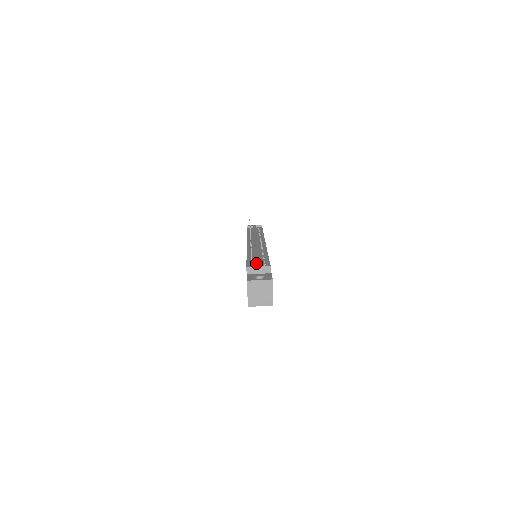
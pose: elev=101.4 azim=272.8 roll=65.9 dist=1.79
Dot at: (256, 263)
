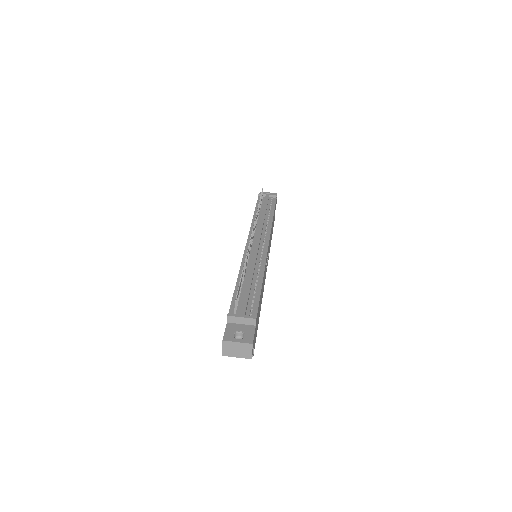
Dot at: (241, 307)
